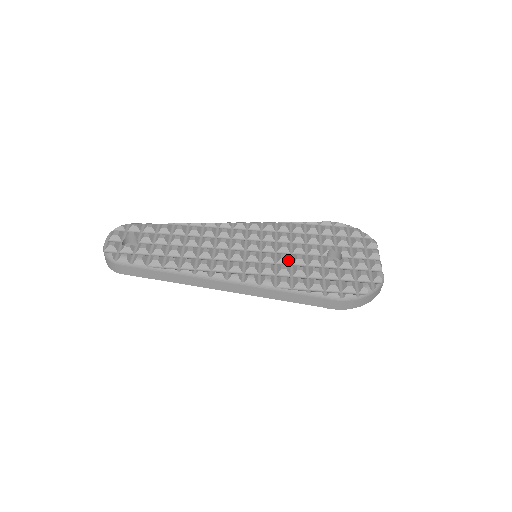
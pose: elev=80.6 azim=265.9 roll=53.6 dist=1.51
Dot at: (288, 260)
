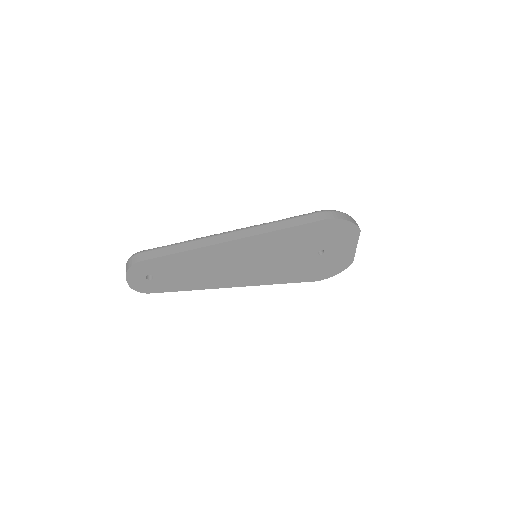
Dot at: occluded
